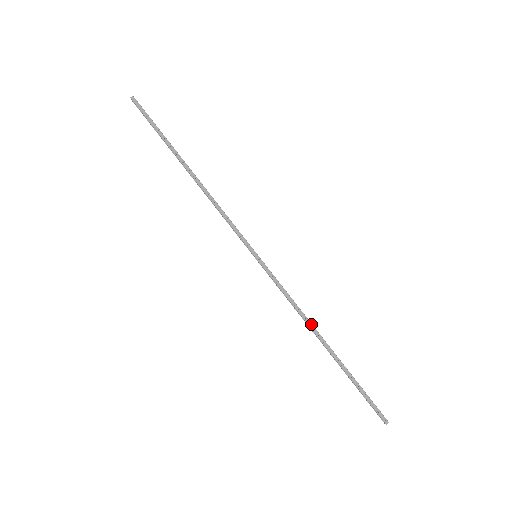
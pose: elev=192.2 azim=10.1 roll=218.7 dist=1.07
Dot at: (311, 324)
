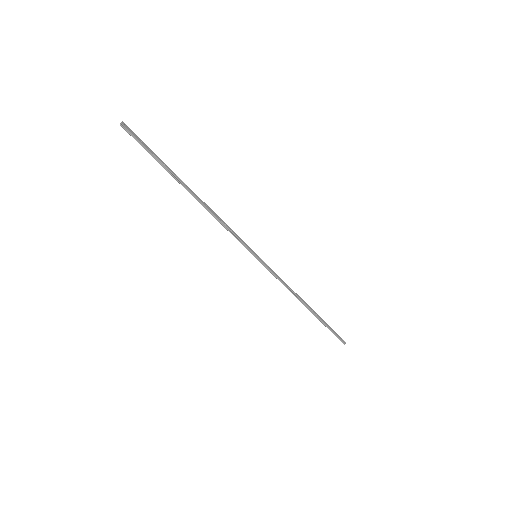
Dot at: (298, 296)
